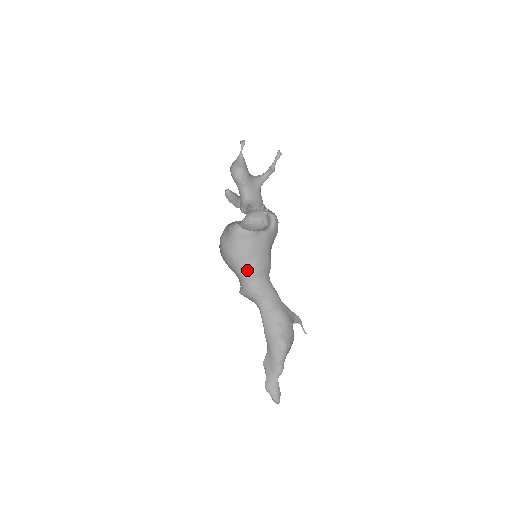
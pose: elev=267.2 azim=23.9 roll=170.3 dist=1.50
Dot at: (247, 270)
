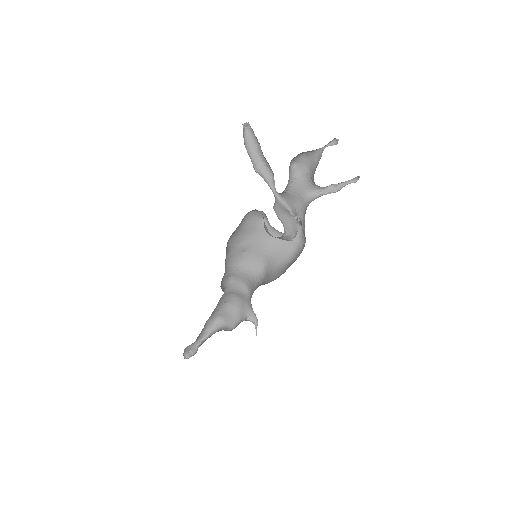
Dot at: (233, 256)
